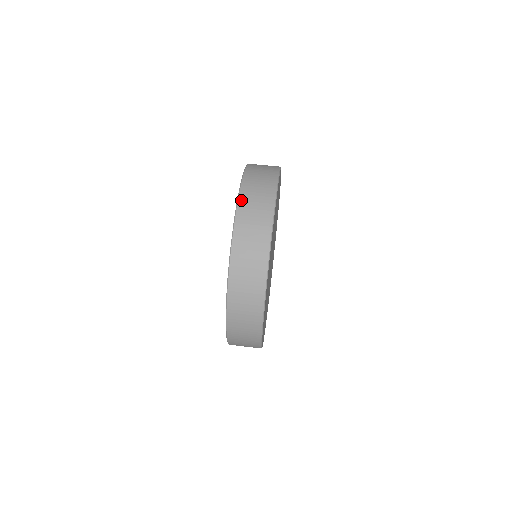
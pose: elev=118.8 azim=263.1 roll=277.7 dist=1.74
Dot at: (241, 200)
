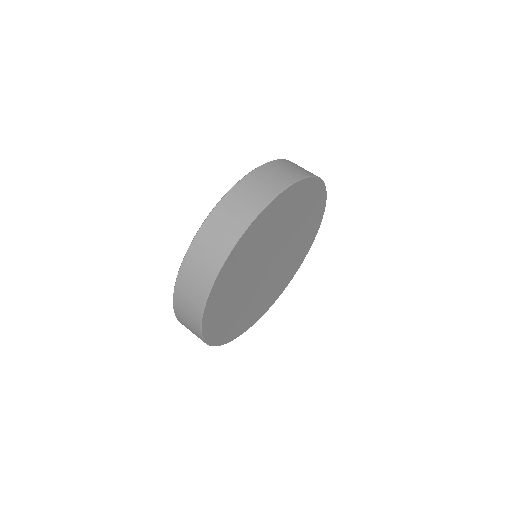
Dot at: (219, 207)
